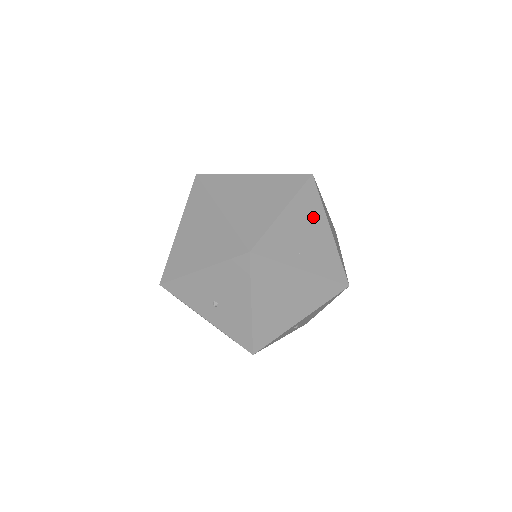
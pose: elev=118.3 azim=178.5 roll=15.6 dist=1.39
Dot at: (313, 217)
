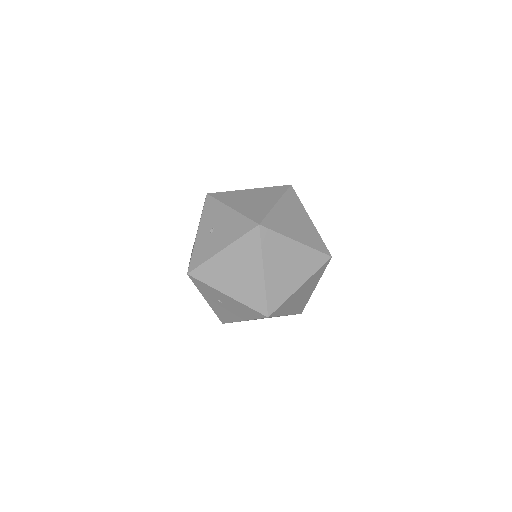
Dot at: (303, 268)
